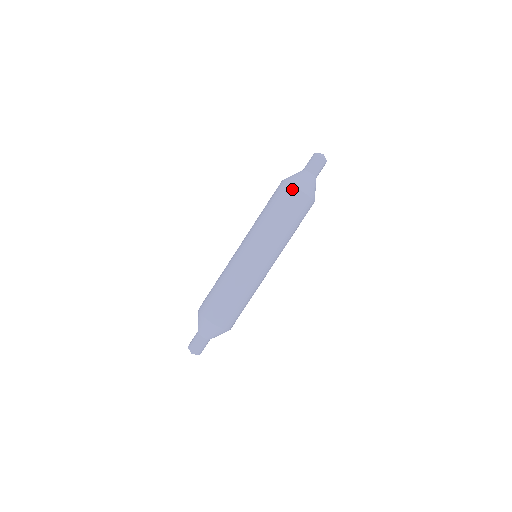
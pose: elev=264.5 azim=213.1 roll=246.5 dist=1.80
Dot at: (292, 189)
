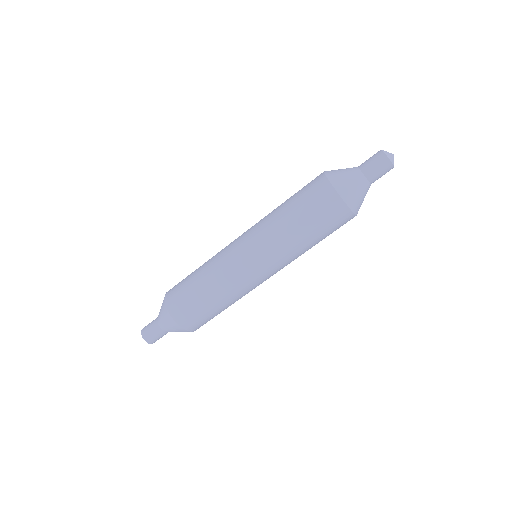
Dot at: (342, 207)
